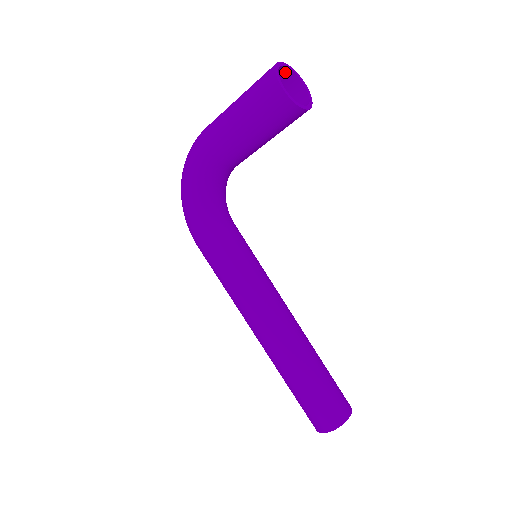
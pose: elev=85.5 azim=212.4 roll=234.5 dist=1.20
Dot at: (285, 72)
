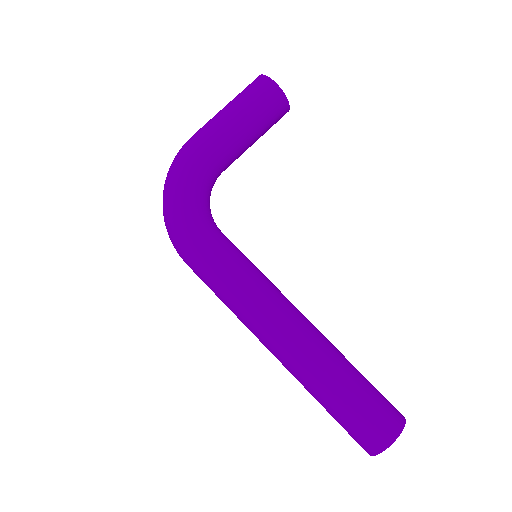
Dot at: occluded
